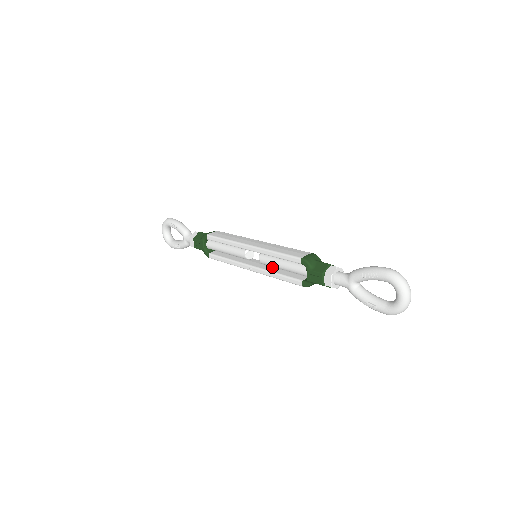
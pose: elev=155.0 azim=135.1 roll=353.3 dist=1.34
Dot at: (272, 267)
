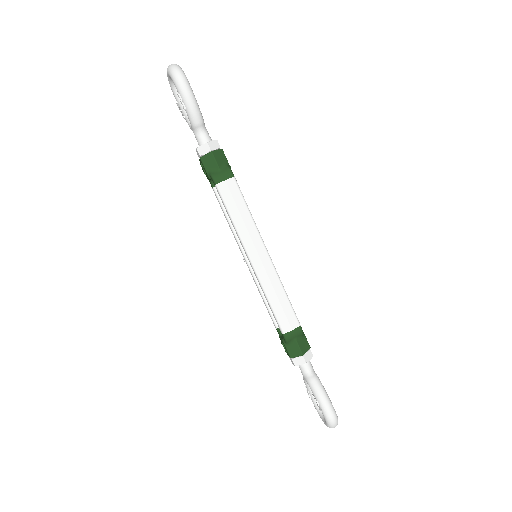
Dot at: occluded
